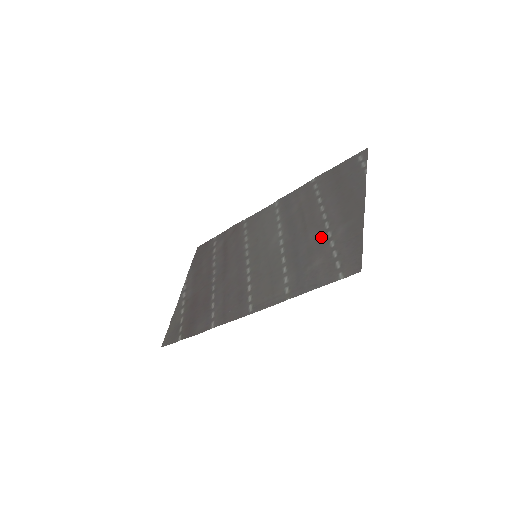
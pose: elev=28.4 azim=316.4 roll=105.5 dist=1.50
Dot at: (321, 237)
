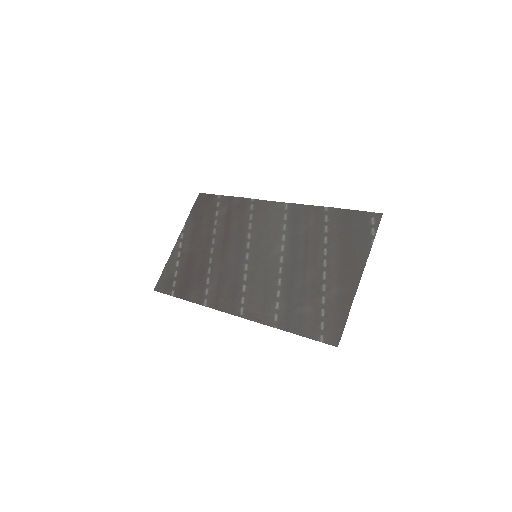
Dot at: (316, 285)
